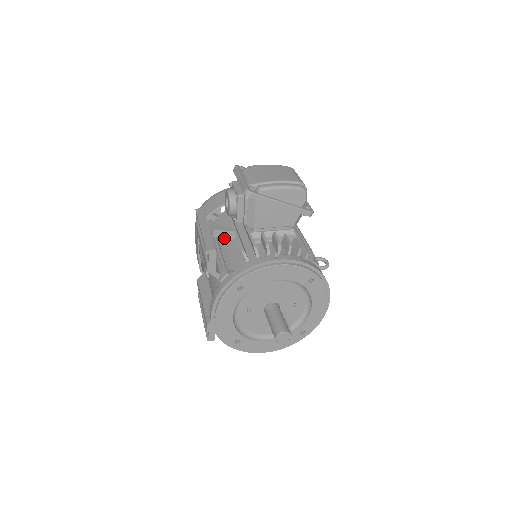
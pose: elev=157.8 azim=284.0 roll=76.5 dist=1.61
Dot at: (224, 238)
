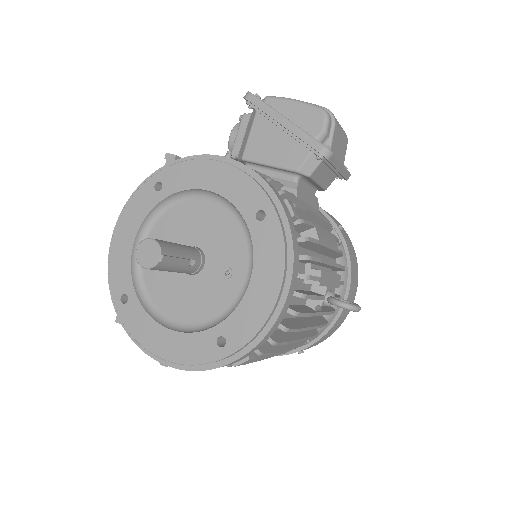
Dot at: occluded
